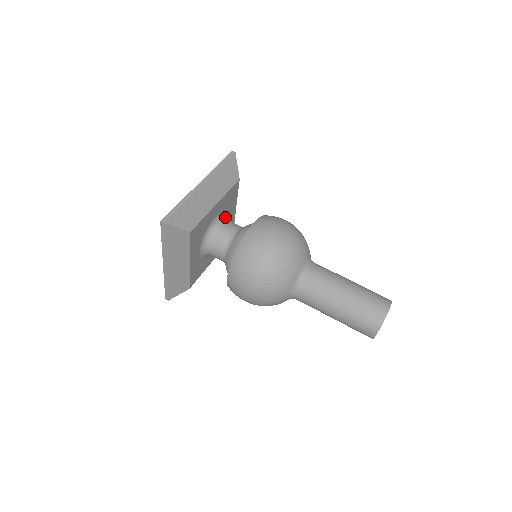
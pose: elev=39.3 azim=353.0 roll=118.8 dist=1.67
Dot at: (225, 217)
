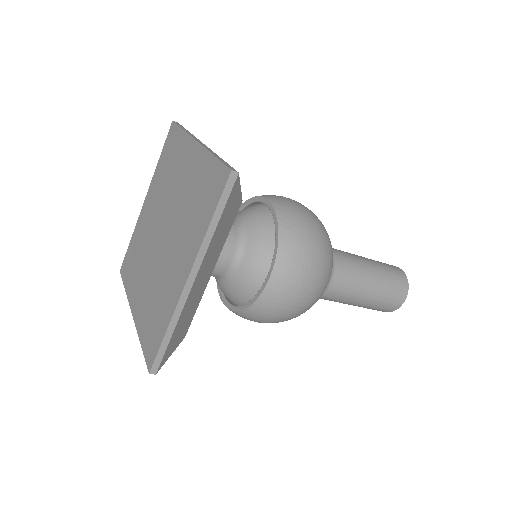
Dot at: occluded
